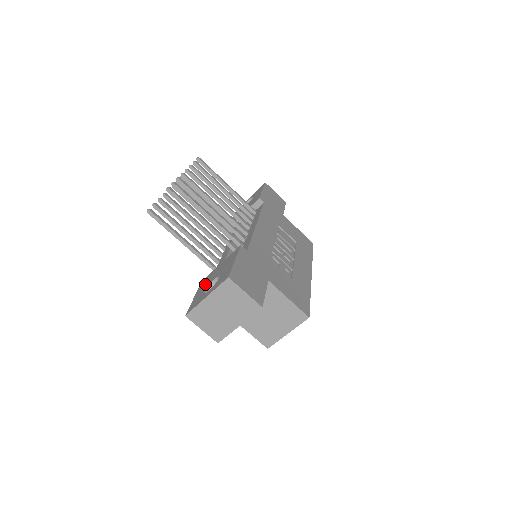
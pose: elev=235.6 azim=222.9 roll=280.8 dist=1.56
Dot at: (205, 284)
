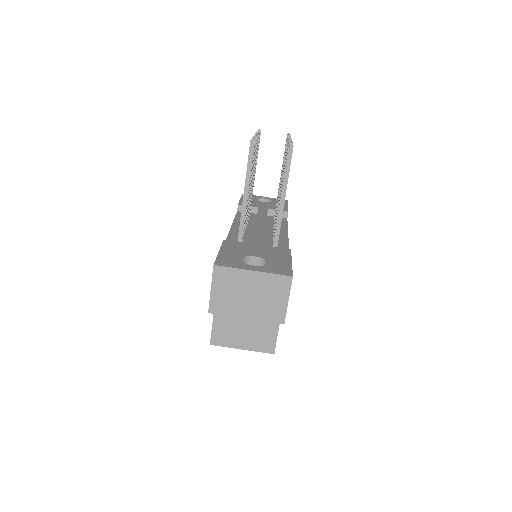
Dot at: (237, 250)
